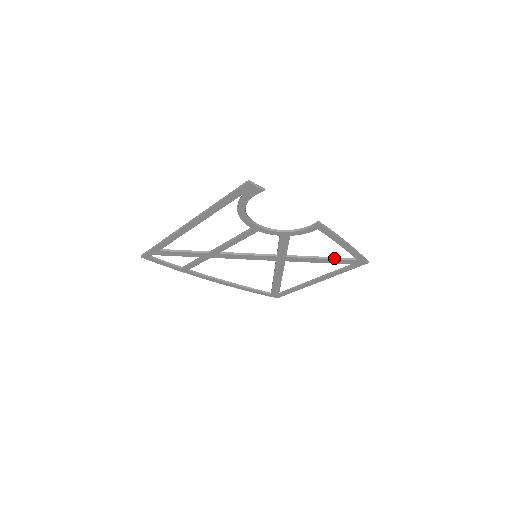
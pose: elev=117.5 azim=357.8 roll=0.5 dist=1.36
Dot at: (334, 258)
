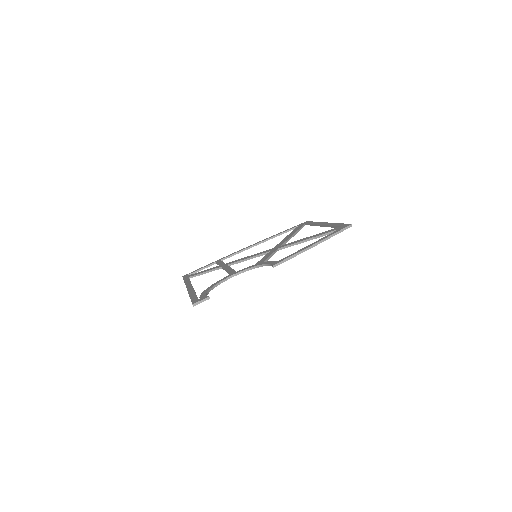
Dot at: (318, 237)
